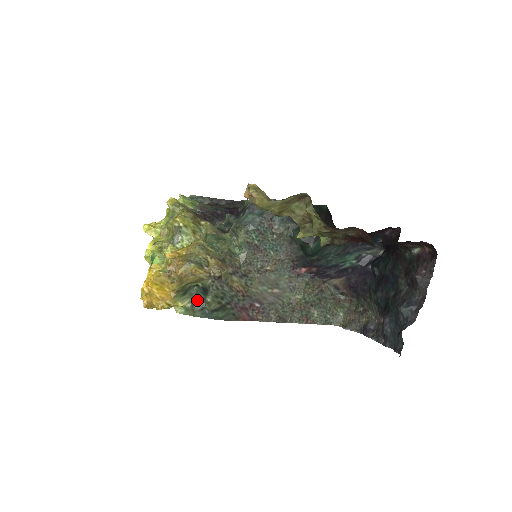
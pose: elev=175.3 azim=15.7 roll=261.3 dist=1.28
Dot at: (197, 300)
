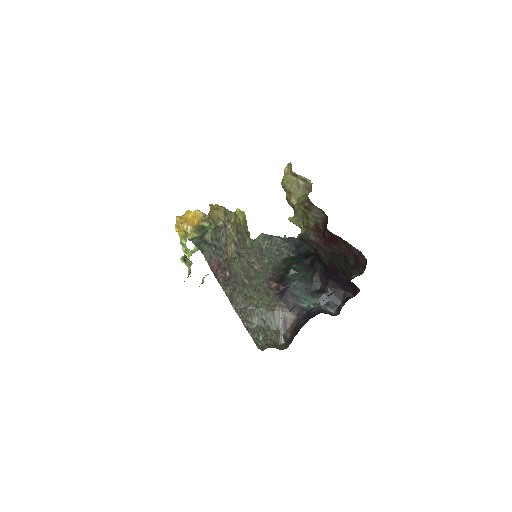
Dot at: (203, 236)
